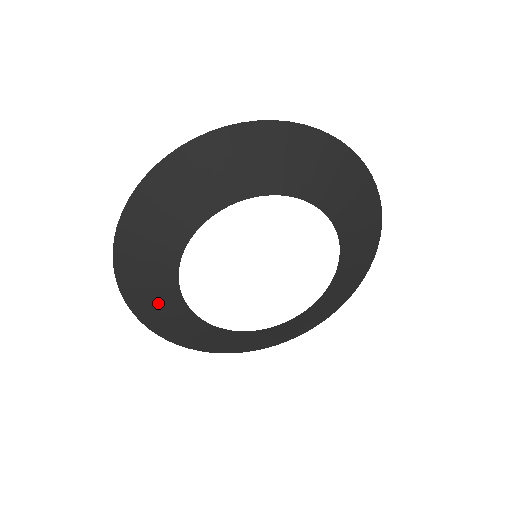
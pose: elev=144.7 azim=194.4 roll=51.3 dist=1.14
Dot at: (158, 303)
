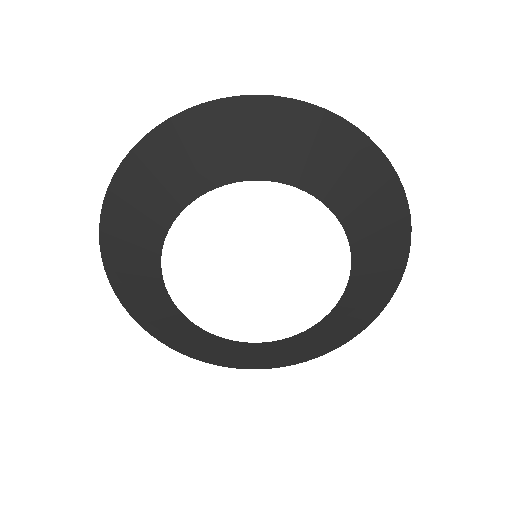
Dot at: (225, 352)
